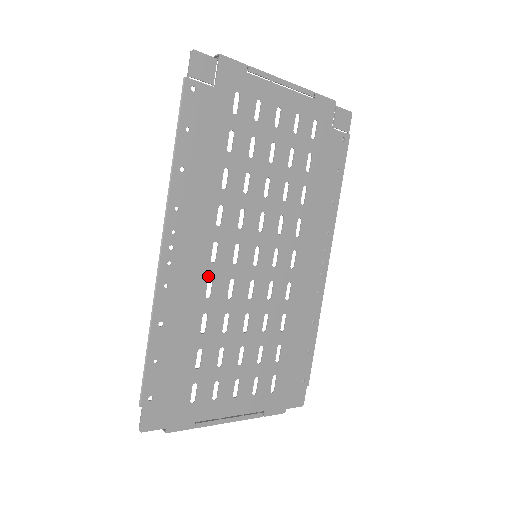
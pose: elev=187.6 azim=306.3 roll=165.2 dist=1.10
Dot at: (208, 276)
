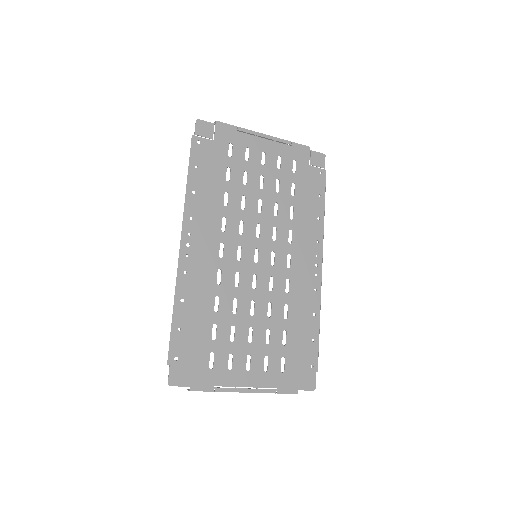
Dot at: (218, 268)
